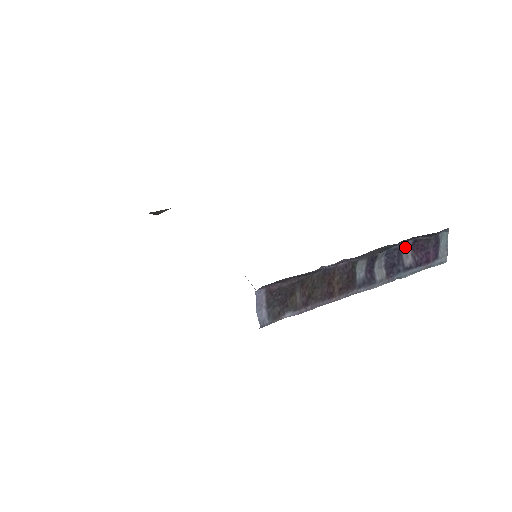
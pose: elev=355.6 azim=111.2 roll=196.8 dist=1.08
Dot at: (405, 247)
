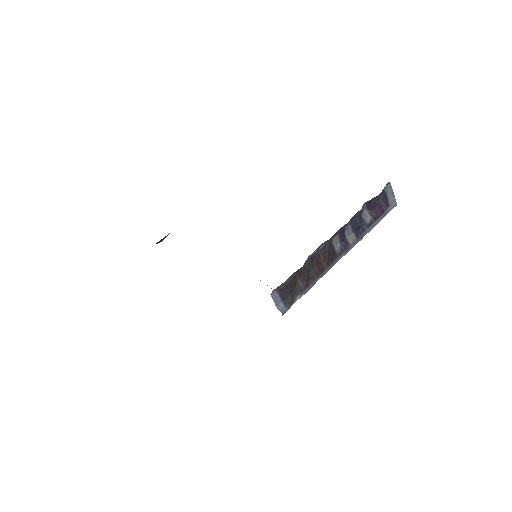
Dot at: (362, 211)
